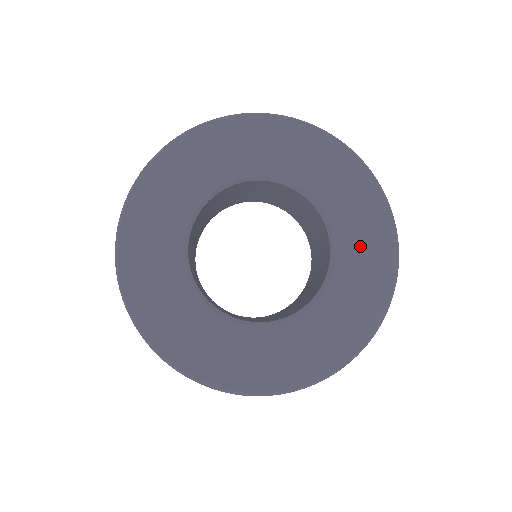
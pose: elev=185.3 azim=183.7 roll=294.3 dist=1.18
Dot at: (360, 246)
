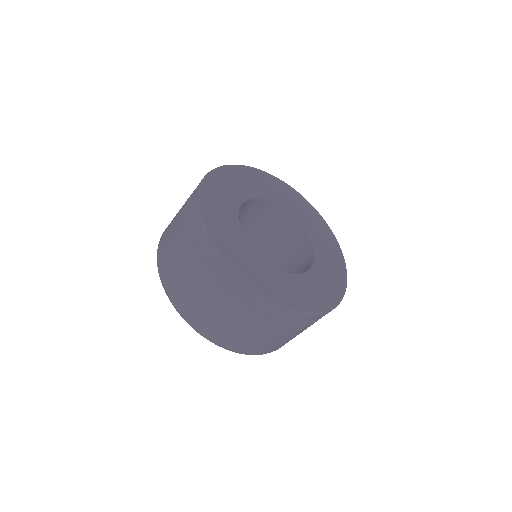
Dot at: (327, 276)
